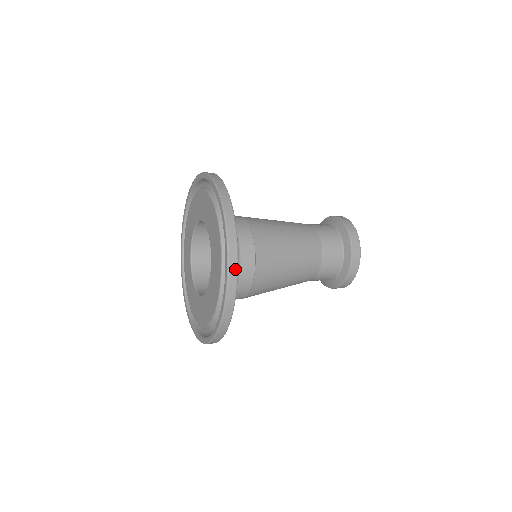
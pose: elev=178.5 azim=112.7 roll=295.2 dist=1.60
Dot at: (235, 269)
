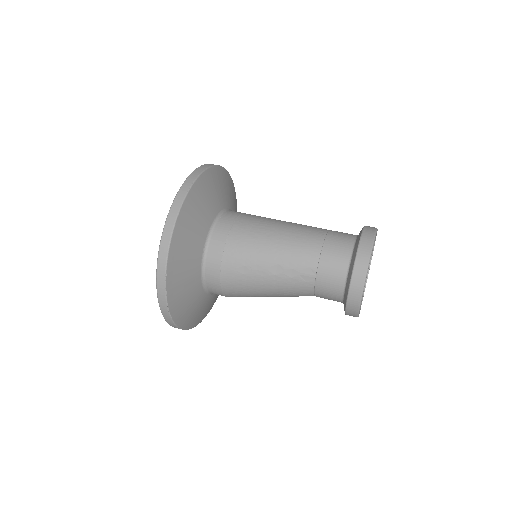
Dot at: occluded
